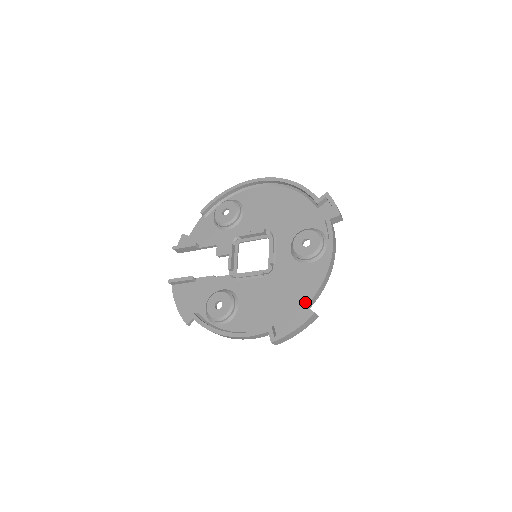
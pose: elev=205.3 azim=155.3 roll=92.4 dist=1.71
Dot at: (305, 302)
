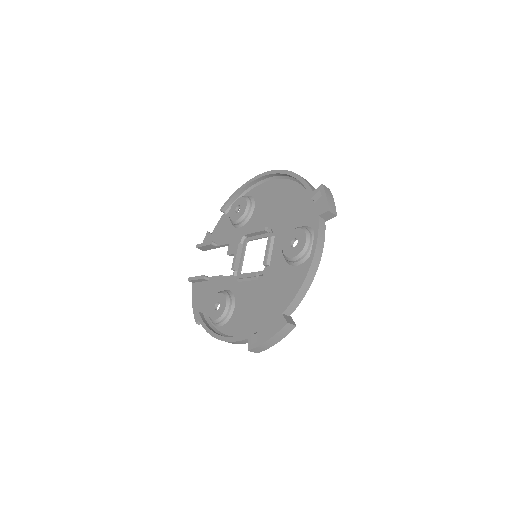
Dot at: (281, 310)
